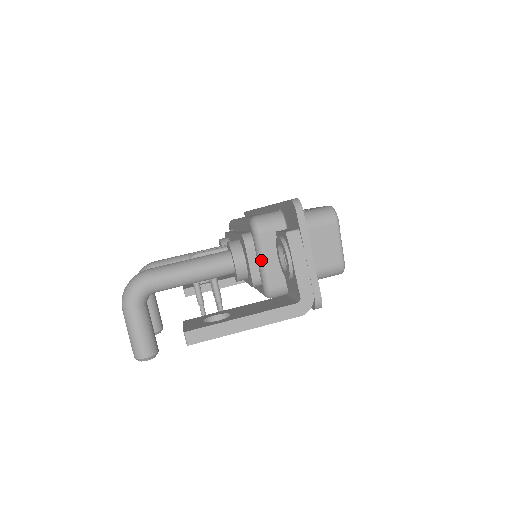
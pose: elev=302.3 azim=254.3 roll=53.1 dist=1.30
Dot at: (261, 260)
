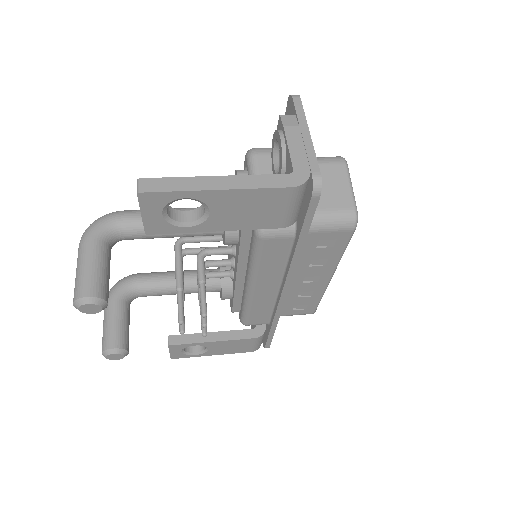
Dot at: occluded
